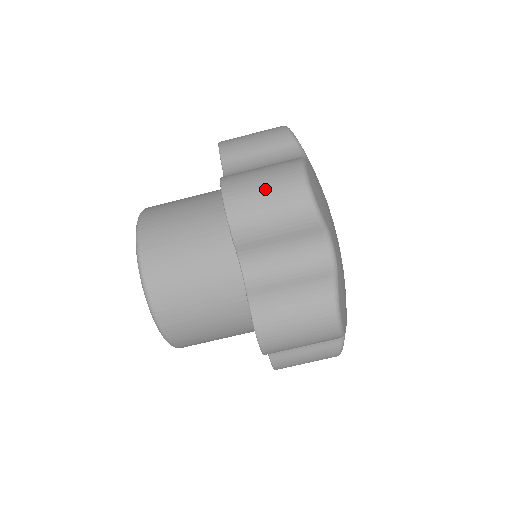
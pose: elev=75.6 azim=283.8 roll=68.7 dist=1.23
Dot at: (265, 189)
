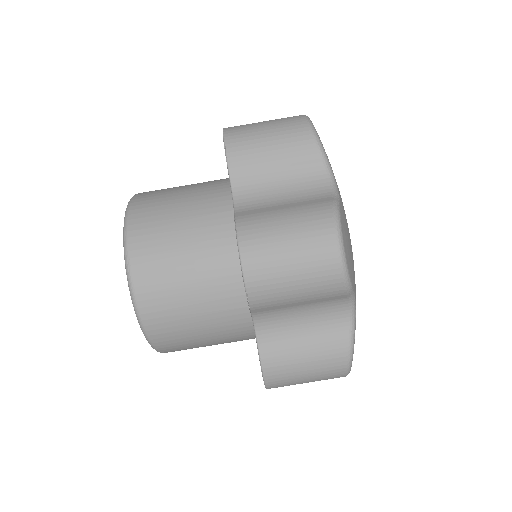
Dot at: (266, 123)
